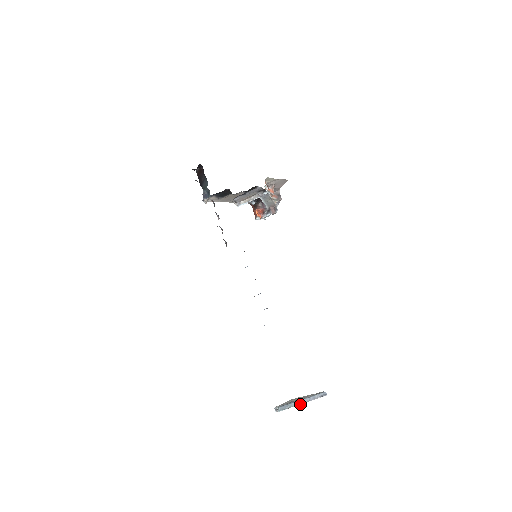
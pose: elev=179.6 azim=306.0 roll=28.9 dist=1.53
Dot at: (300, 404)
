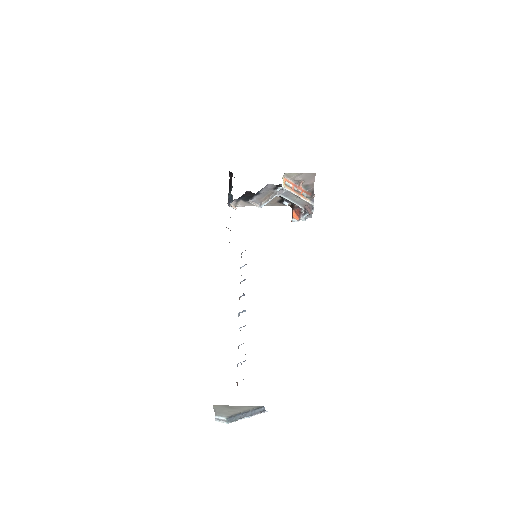
Dot at: (244, 418)
